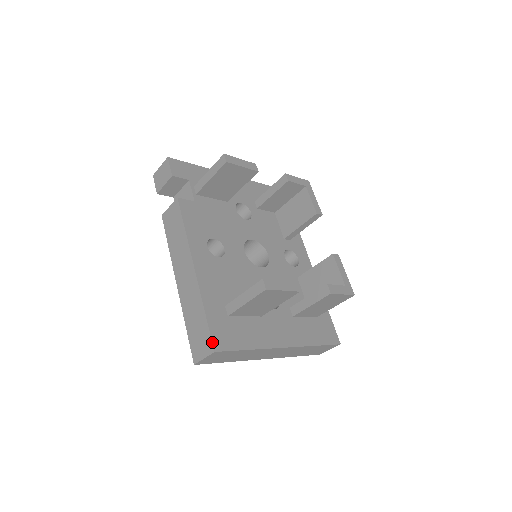
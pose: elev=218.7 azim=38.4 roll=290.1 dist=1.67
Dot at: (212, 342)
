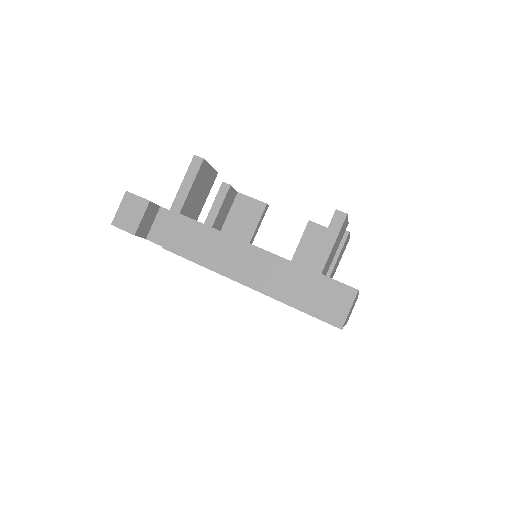
Dot at: occluded
